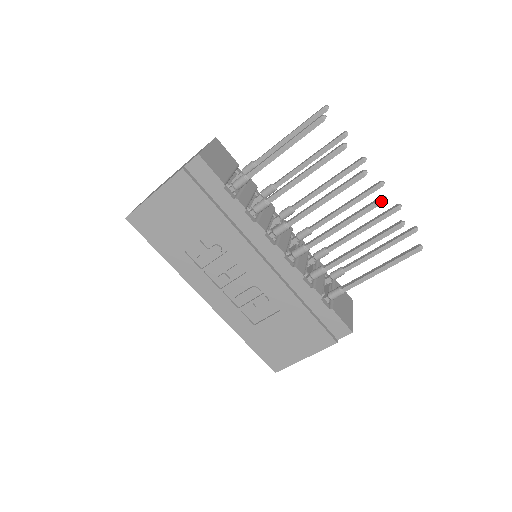
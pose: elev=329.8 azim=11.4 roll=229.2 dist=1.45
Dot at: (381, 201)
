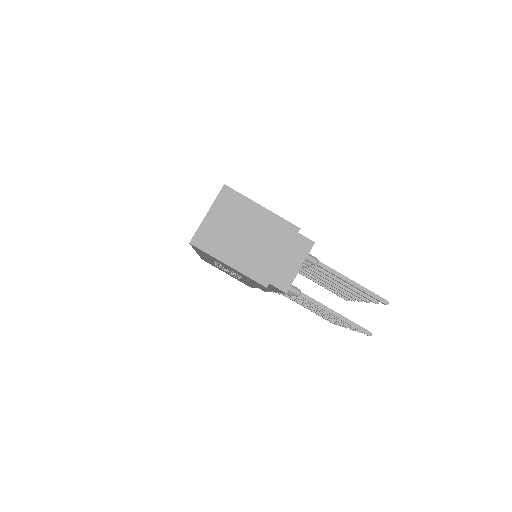
Dot at: (344, 327)
